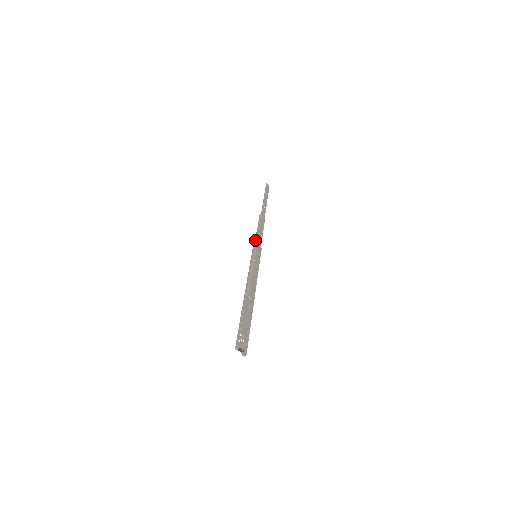
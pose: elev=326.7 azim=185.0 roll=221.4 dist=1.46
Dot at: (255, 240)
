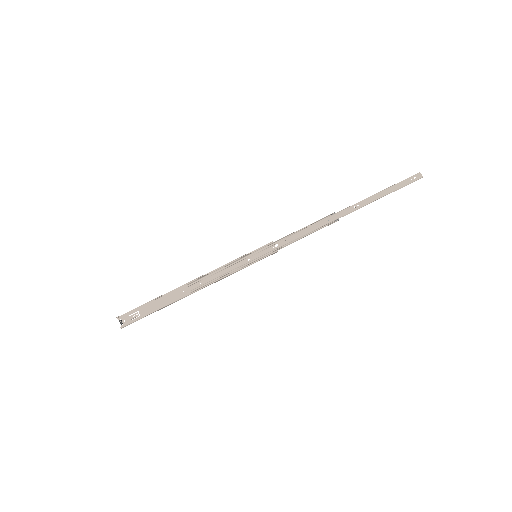
Dot at: (279, 239)
